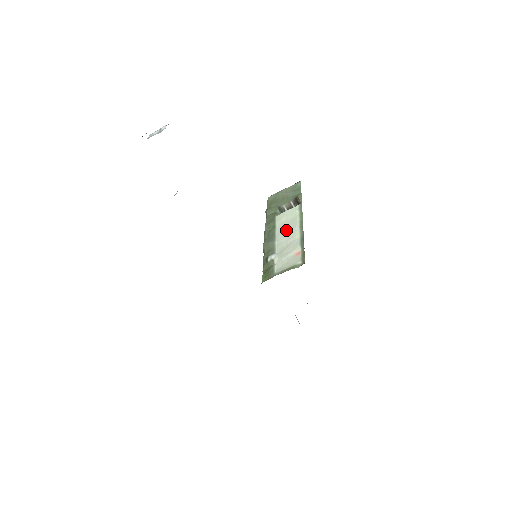
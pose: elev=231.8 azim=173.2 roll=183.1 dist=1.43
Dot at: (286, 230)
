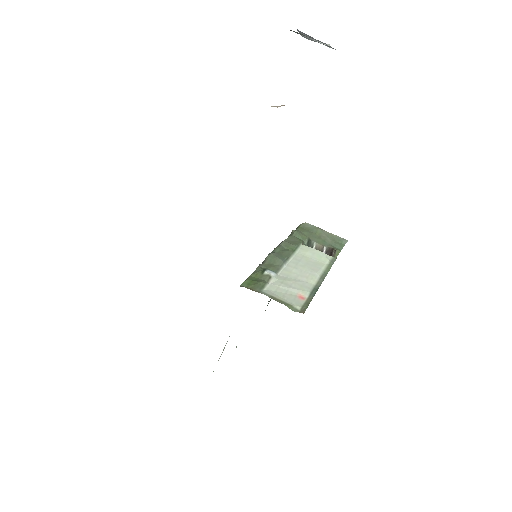
Dot at: (304, 265)
